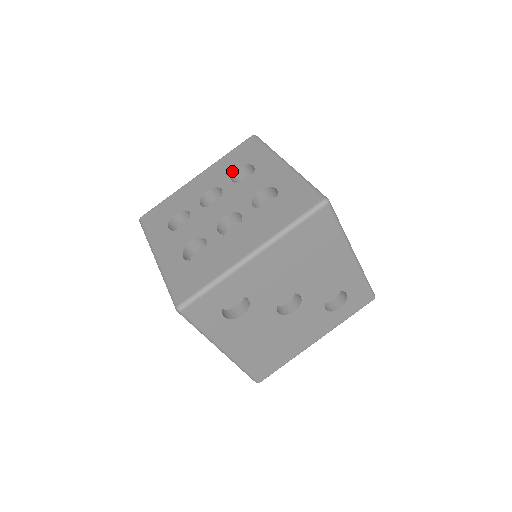
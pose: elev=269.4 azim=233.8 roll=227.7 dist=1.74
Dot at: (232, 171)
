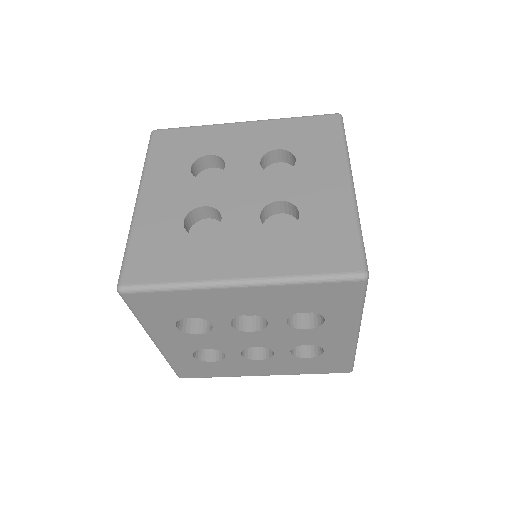
Dot at: (295, 312)
